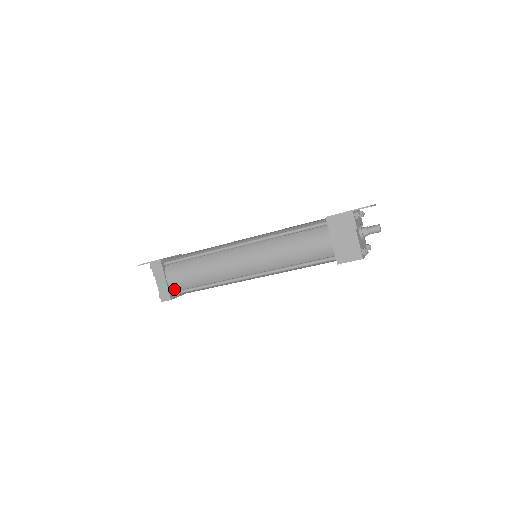
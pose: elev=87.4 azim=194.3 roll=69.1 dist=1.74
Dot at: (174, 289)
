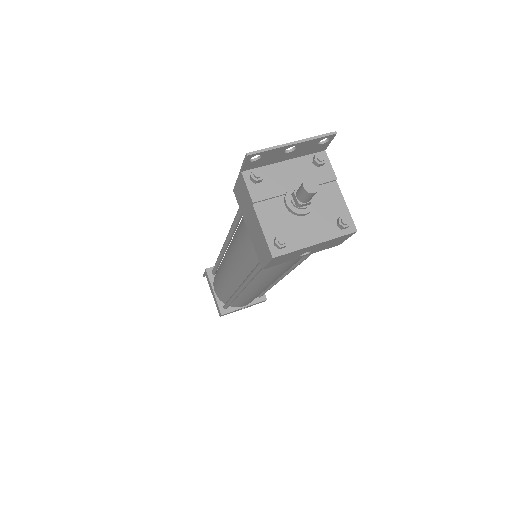
Dot at: (224, 302)
